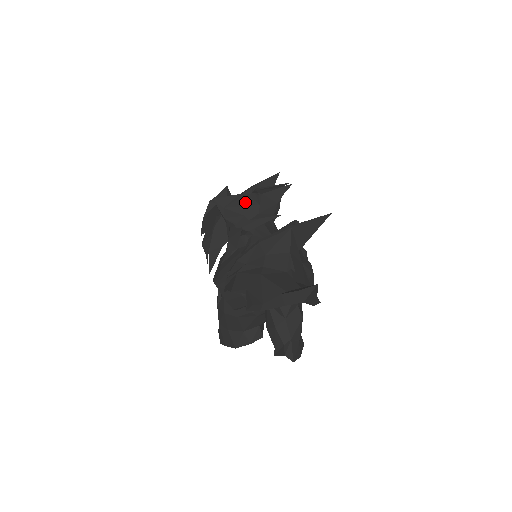
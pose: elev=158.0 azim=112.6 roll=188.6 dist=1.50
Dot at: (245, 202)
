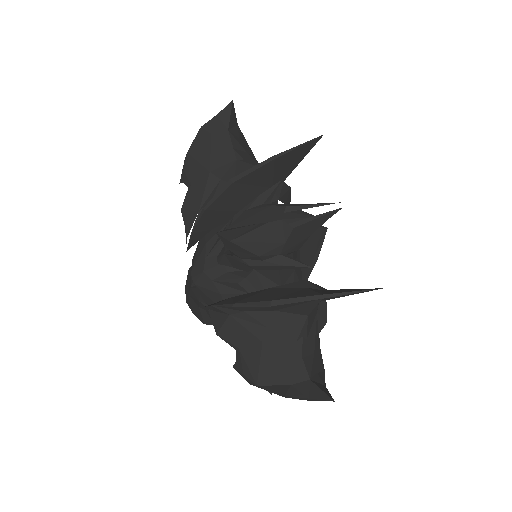
Dot at: (264, 236)
